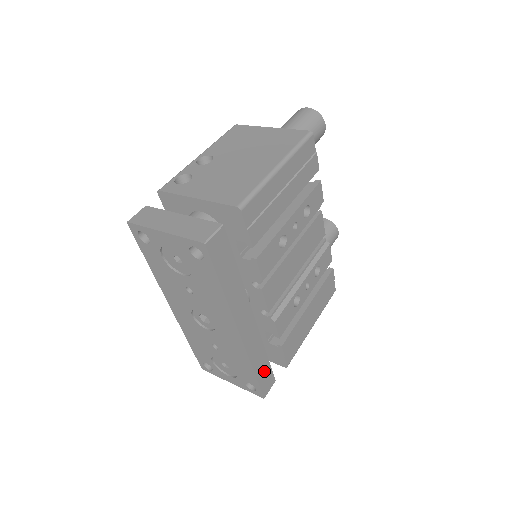
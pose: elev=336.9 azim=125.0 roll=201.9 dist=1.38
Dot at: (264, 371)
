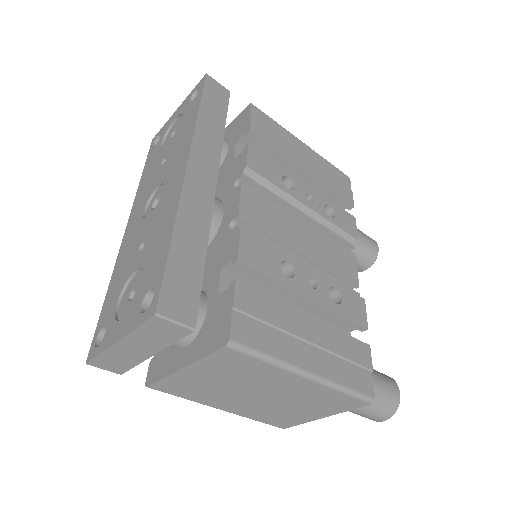
Dot at: (187, 269)
